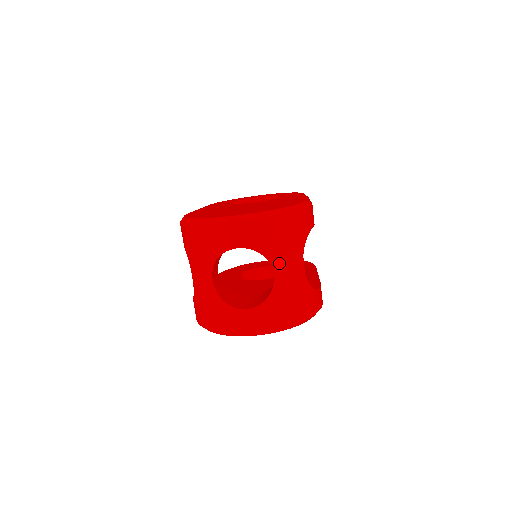
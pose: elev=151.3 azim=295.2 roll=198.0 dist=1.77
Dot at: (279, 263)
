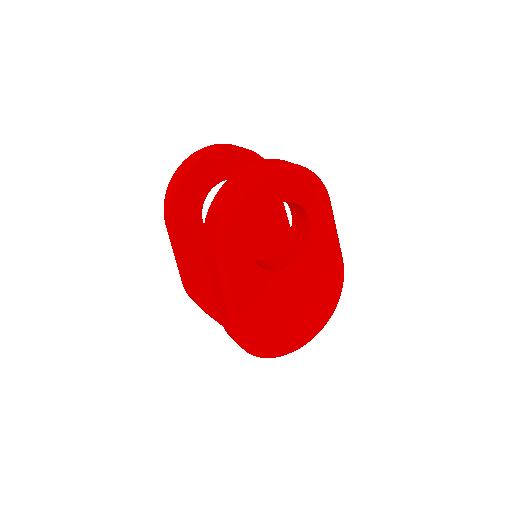
Dot at: occluded
